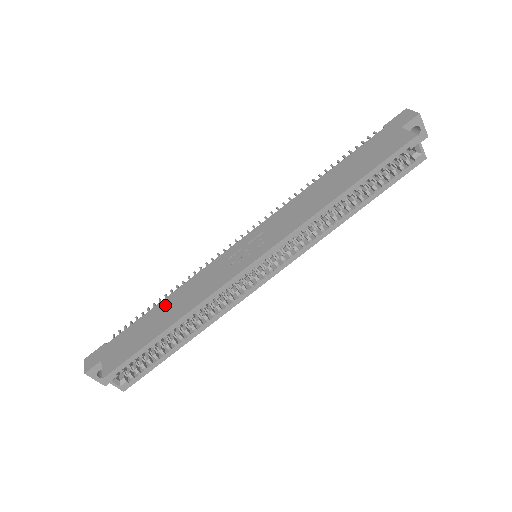
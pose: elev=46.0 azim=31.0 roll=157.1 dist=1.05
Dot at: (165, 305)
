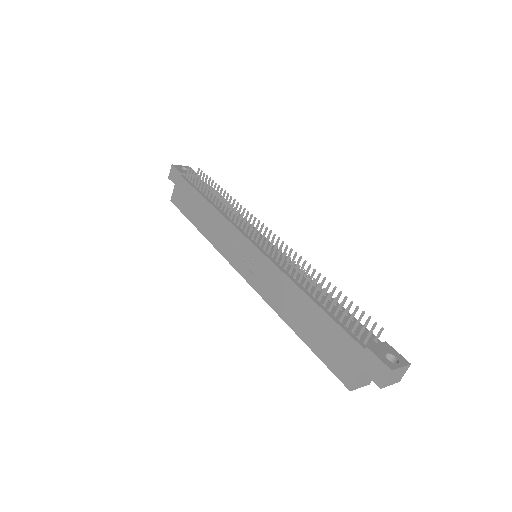
Dot at: (205, 208)
